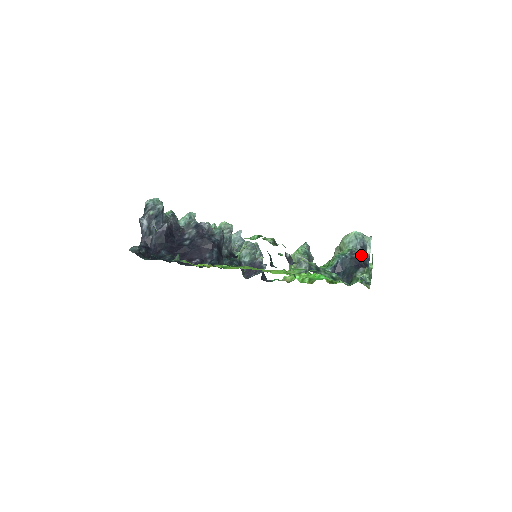
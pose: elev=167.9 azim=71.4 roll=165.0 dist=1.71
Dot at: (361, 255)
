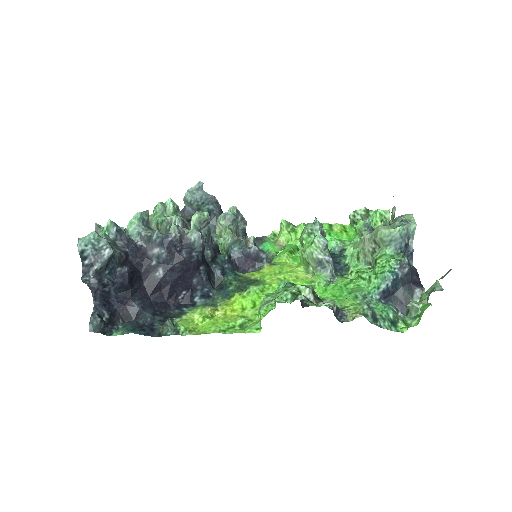
Dot at: (404, 252)
